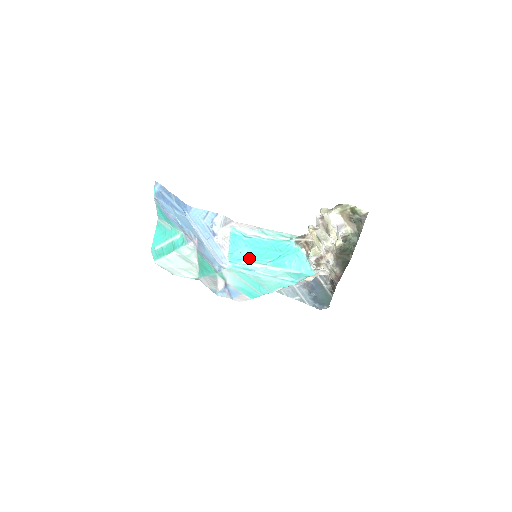
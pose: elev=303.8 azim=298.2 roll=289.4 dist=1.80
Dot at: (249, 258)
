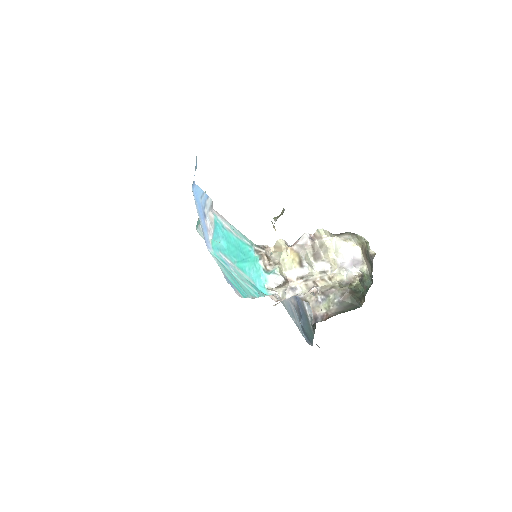
Dot at: (224, 251)
